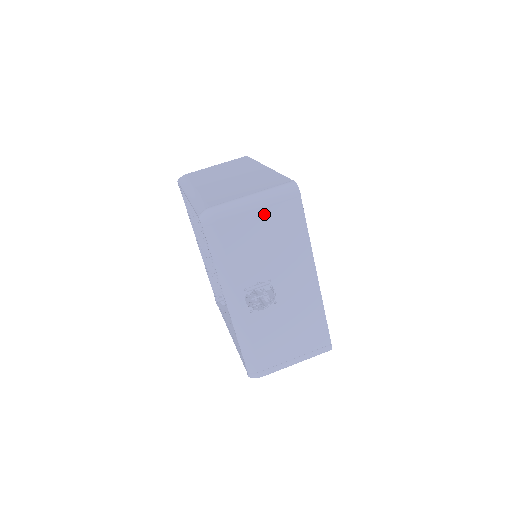
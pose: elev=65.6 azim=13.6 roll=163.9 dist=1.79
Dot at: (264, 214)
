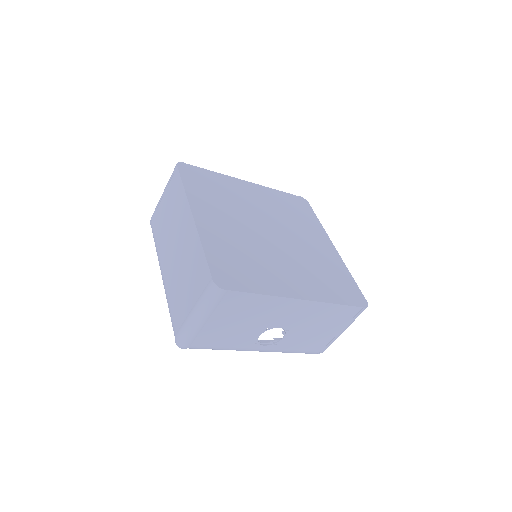
Dot at: (215, 317)
